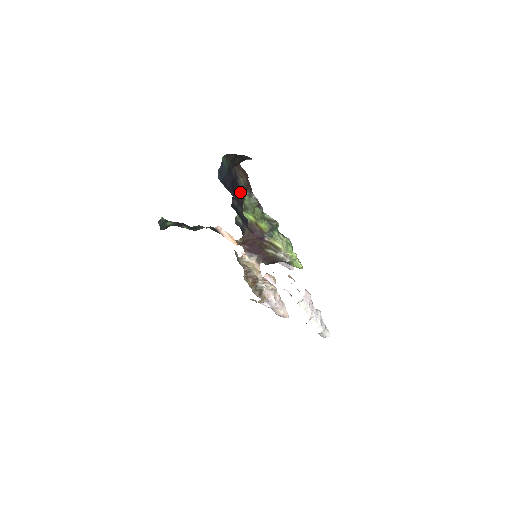
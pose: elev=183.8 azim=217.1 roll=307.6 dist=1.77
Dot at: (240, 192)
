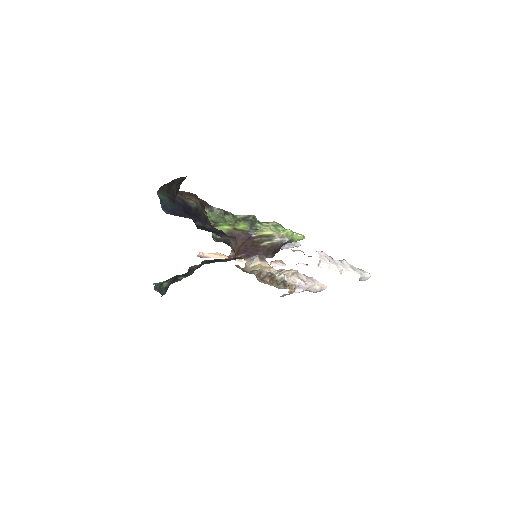
Dot at: (198, 213)
